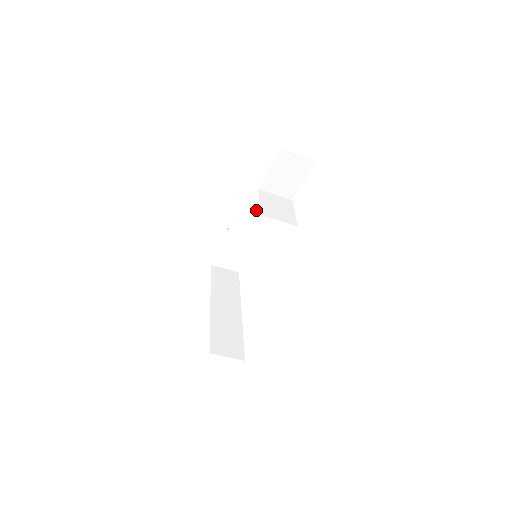
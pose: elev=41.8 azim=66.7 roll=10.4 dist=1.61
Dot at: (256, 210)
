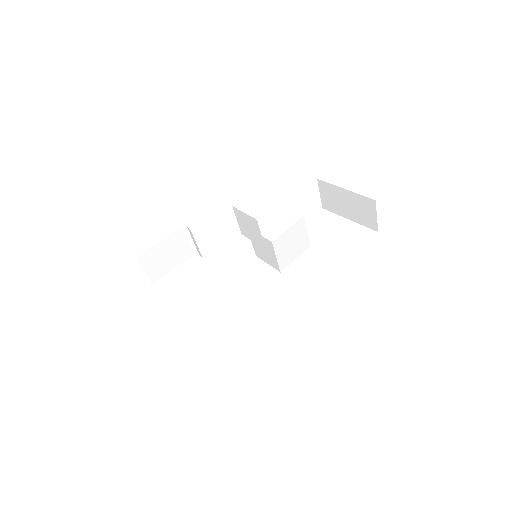
Dot at: (230, 224)
